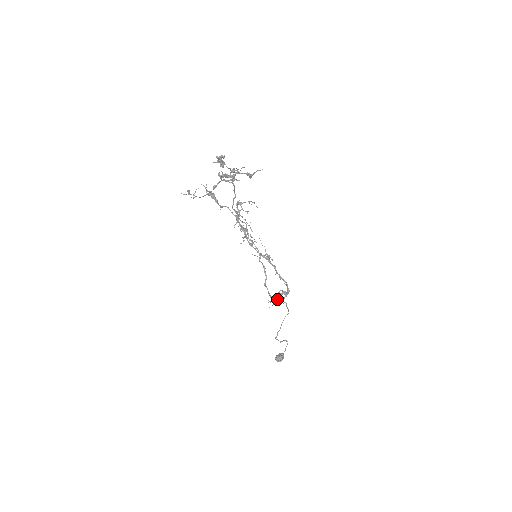
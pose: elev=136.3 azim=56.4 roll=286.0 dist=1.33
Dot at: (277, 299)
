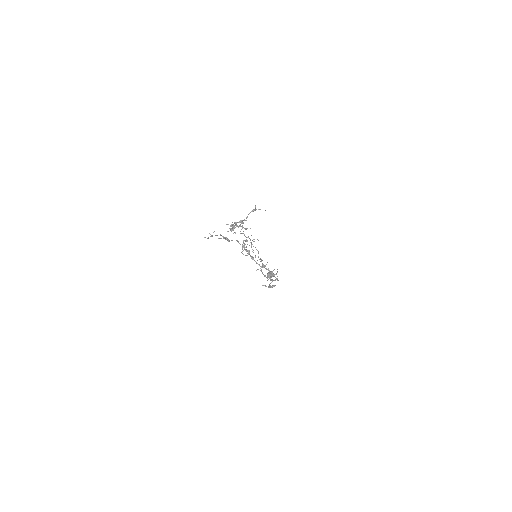
Dot at: (268, 287)
